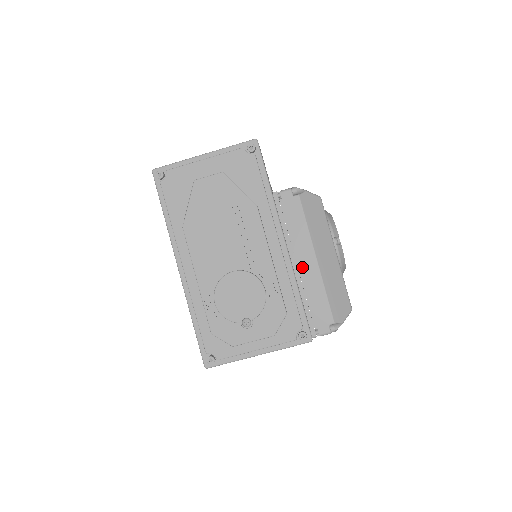
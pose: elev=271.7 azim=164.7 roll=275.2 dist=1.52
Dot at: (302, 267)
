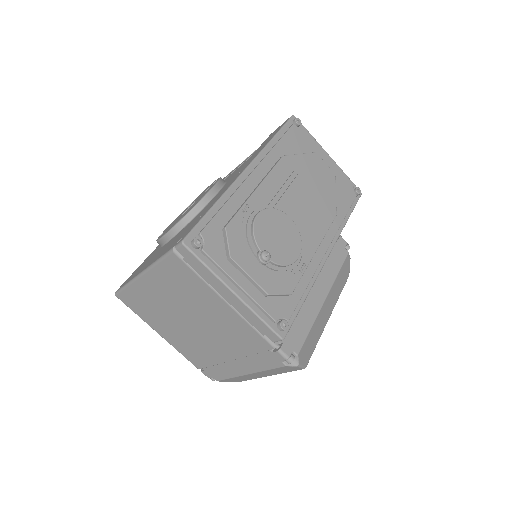
Dot at: (313, 290)
